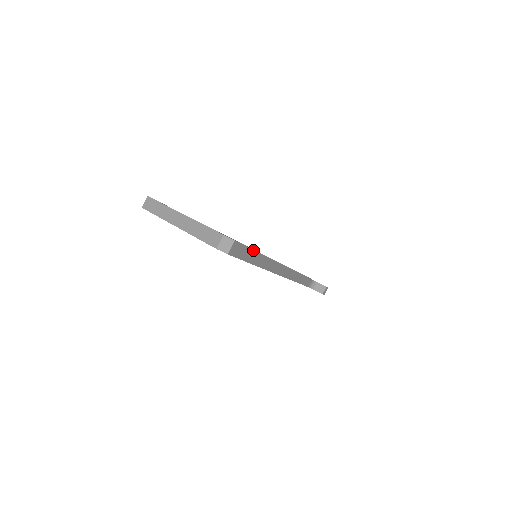
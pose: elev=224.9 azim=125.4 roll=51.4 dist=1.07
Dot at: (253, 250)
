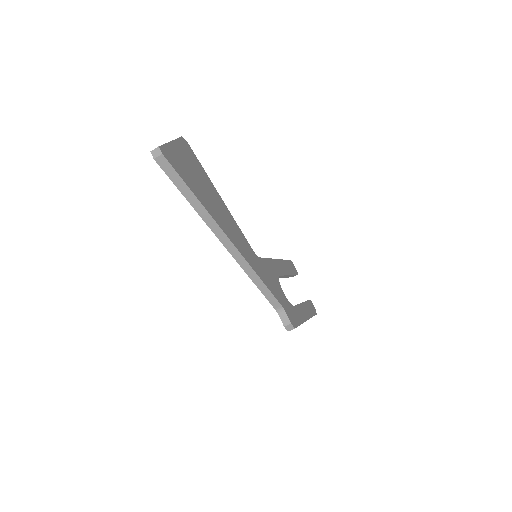
Dot at: (185, 183)
